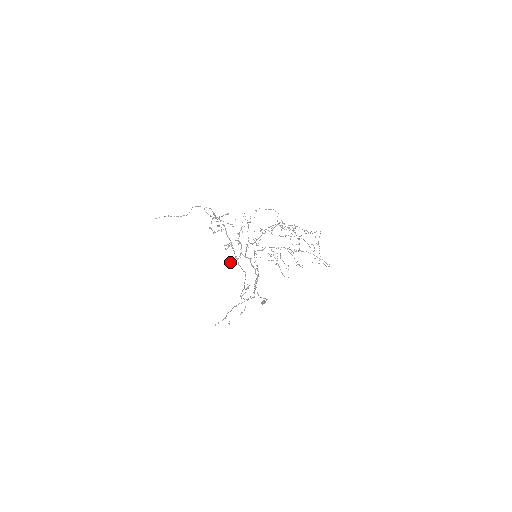
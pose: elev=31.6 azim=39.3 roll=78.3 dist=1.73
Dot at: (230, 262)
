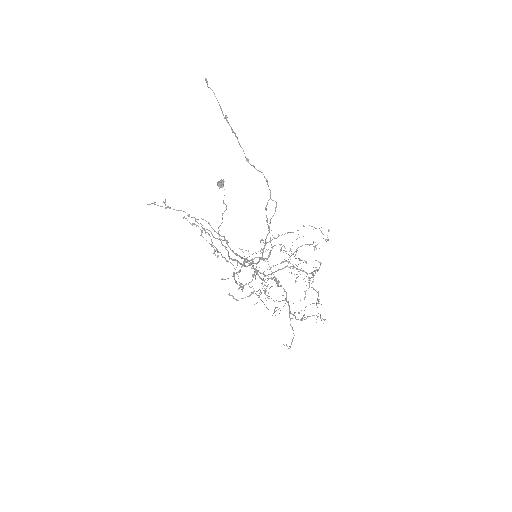
Dot at: (223, 279)
